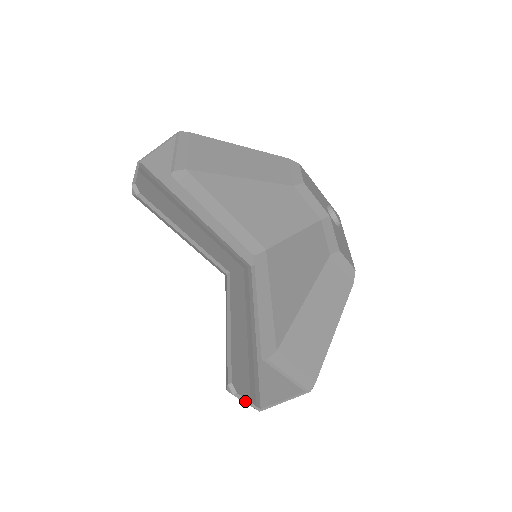
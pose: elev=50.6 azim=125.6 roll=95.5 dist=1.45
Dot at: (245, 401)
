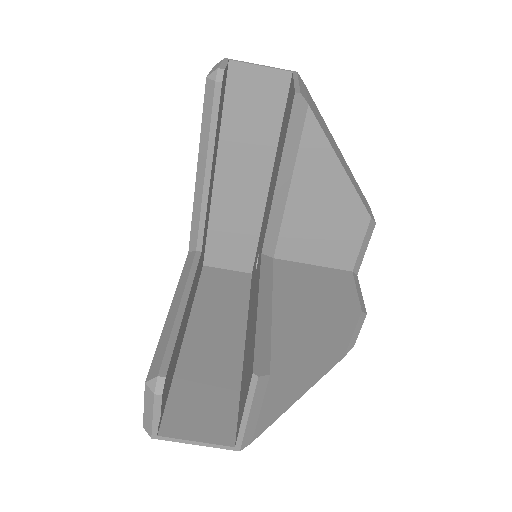
Dot at: (155, 413)
